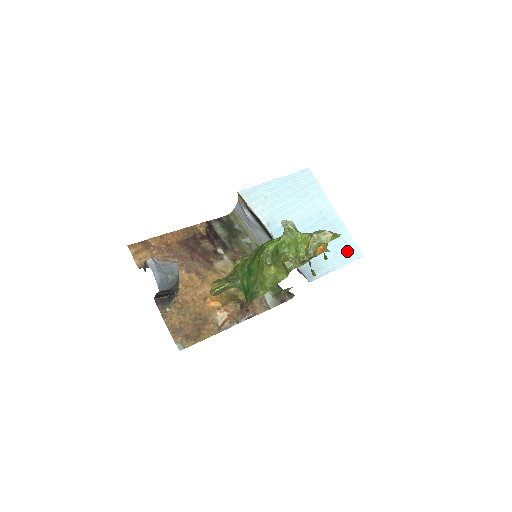
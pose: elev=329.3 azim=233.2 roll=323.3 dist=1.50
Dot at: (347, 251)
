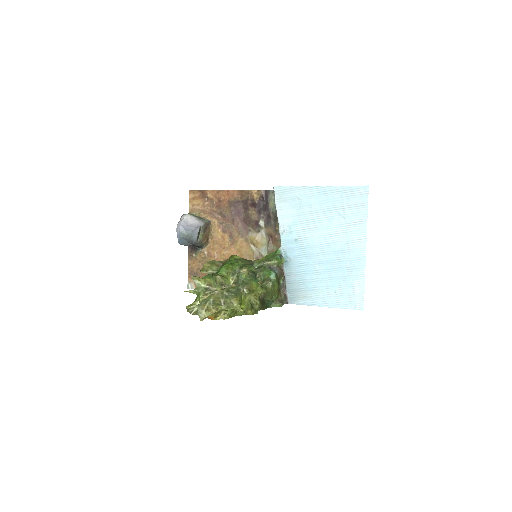
Dot at: (348, 296)
